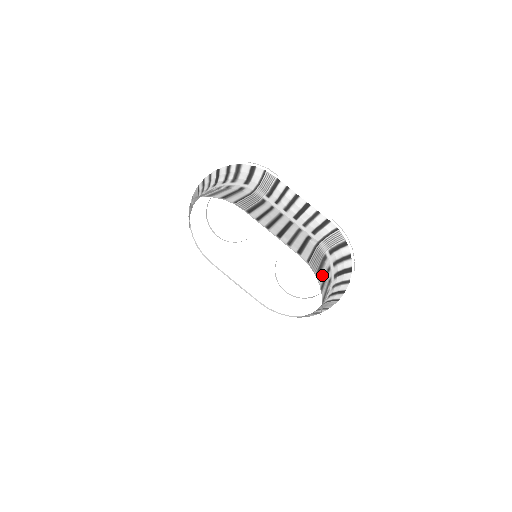
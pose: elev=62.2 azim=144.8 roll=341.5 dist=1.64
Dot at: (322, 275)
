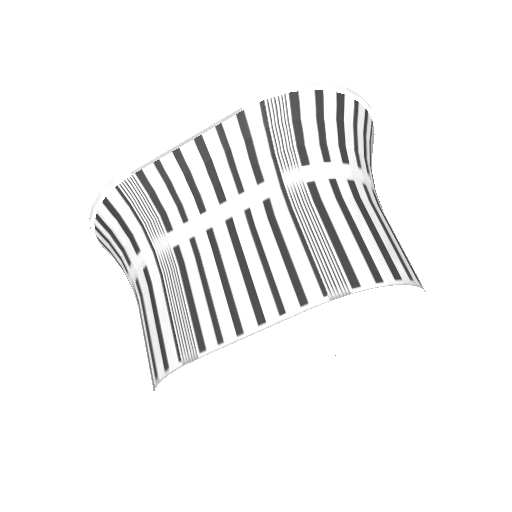
Dot at: (350, 248)
